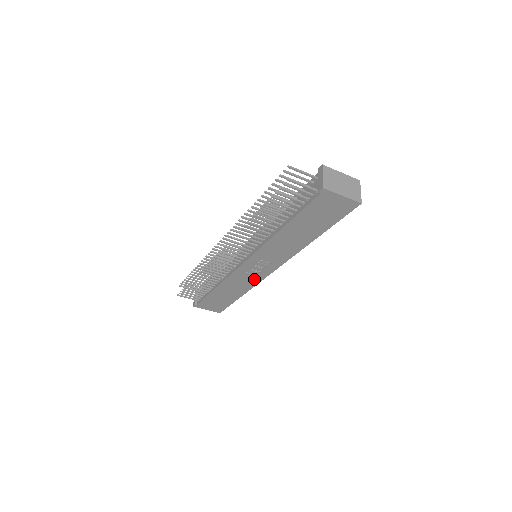
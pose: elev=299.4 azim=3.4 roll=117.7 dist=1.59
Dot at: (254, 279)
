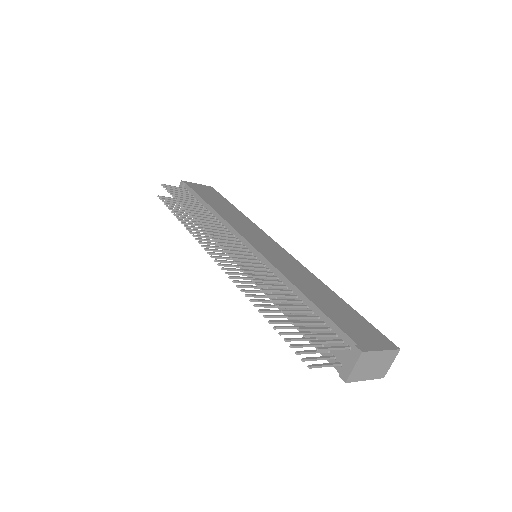
Dot at: occluded
